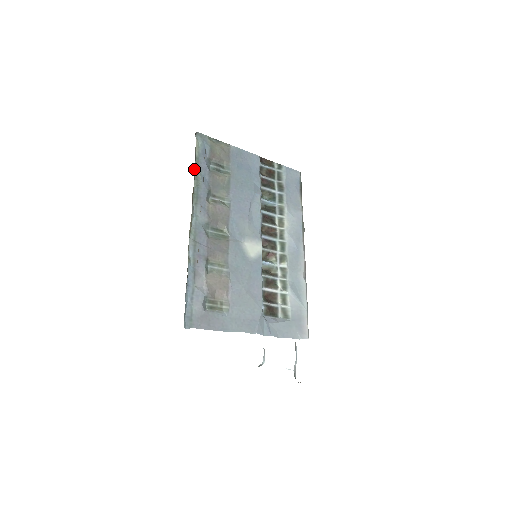
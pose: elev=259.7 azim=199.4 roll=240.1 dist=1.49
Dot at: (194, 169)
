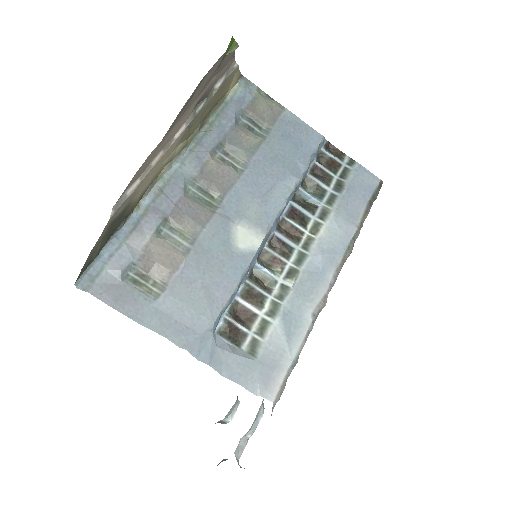
Dot at: (213, 112)
